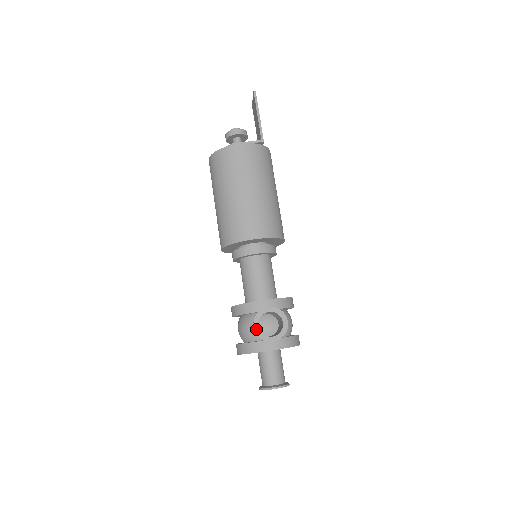
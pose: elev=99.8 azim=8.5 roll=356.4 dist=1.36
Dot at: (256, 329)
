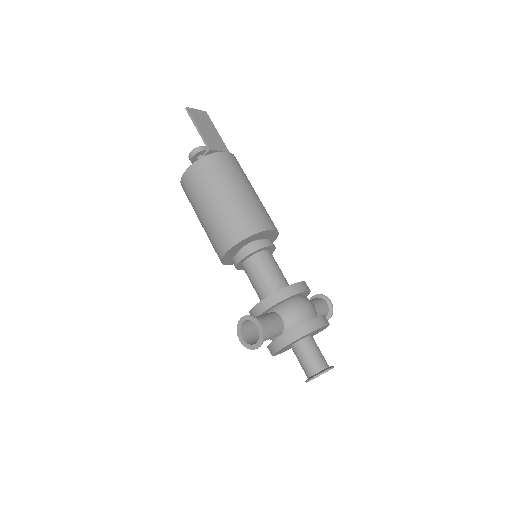
Dot at: (241, 341)
